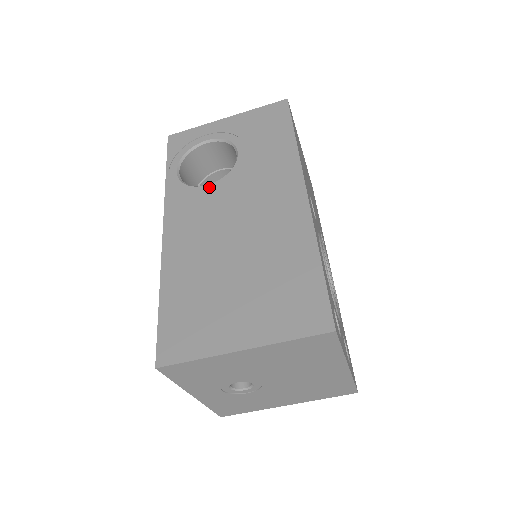
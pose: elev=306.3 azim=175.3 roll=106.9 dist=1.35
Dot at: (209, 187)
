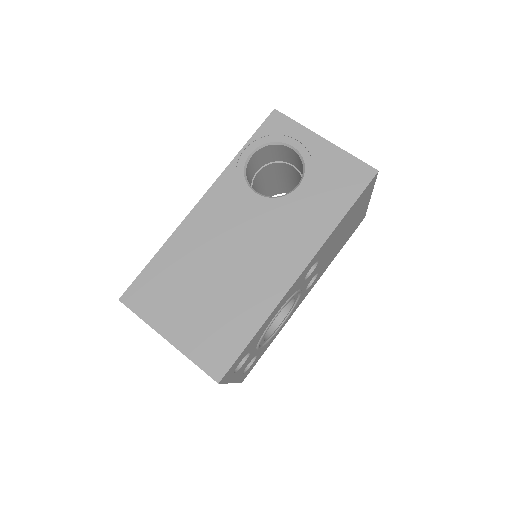
Dot at: (255, 196)
